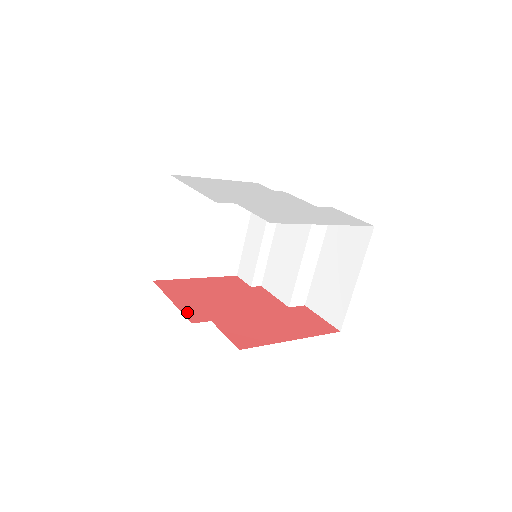
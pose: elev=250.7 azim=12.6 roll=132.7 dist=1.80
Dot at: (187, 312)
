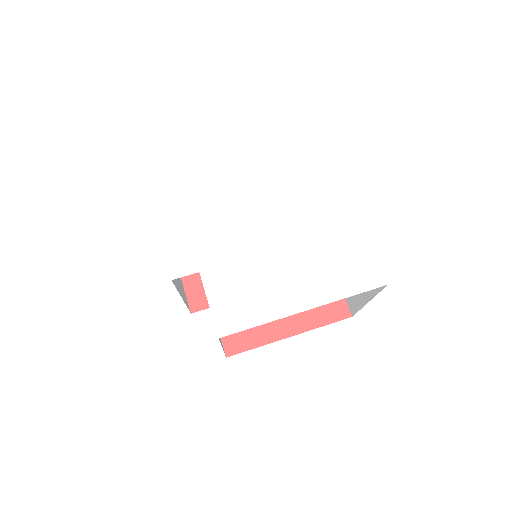
Dot at: (191, 292)
